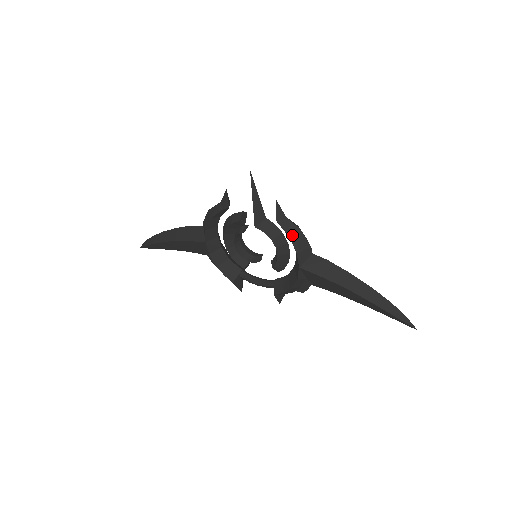
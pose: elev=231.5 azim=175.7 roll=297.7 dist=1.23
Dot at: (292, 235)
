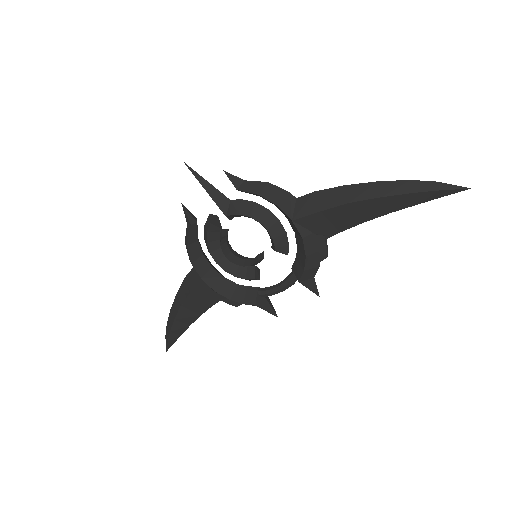
Dot at: (260, 191)
